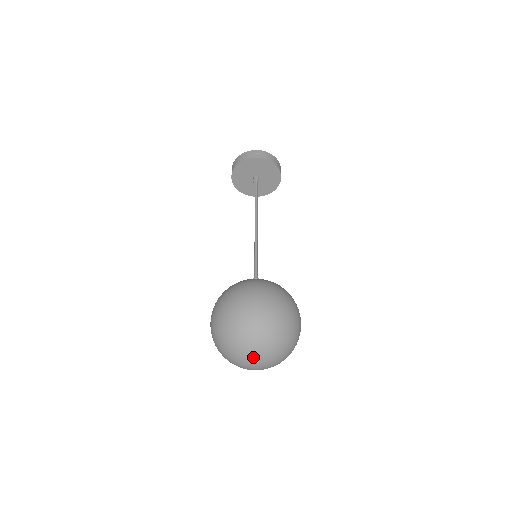
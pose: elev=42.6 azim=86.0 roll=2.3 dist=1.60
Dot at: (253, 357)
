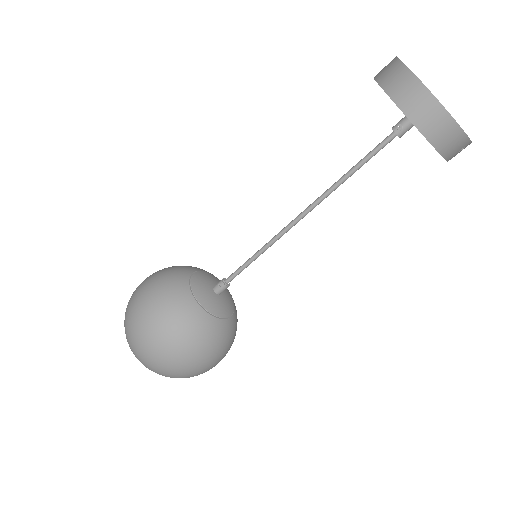
Dot at: occluded
